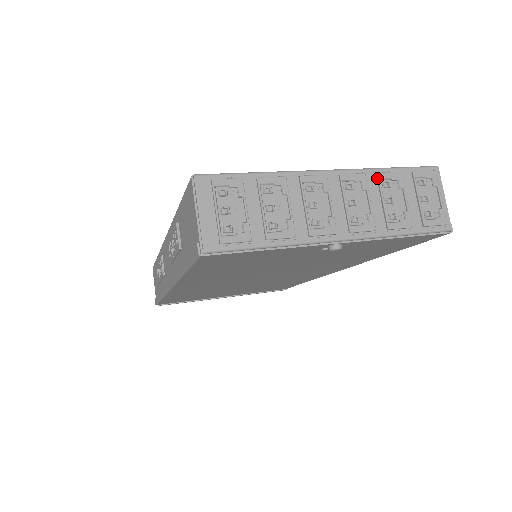
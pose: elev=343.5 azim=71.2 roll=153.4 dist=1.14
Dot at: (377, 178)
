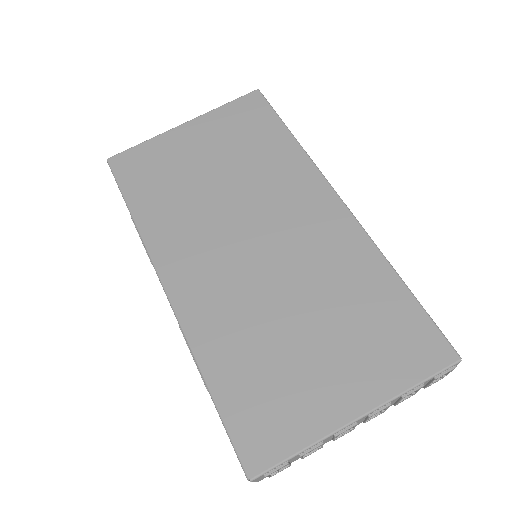
Dot at: (401, 398)
